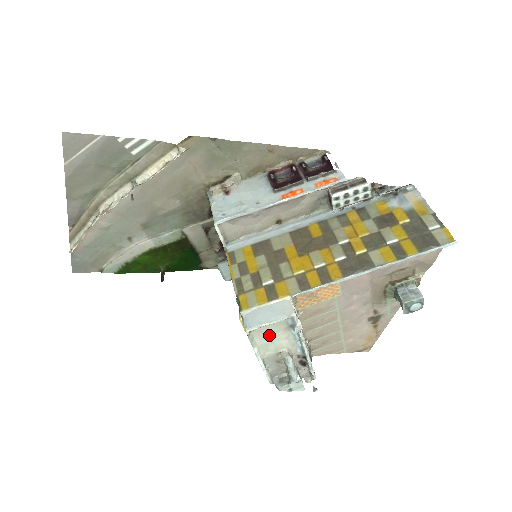
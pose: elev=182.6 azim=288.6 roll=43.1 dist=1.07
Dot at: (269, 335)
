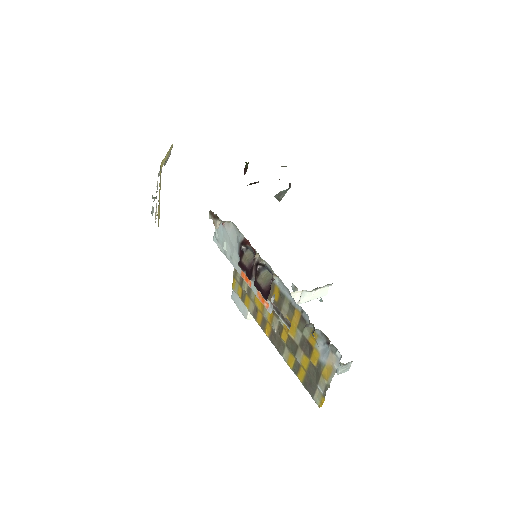
Dot at: occluded
